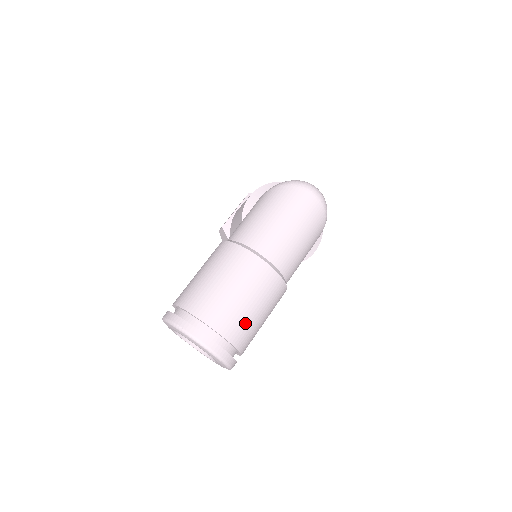
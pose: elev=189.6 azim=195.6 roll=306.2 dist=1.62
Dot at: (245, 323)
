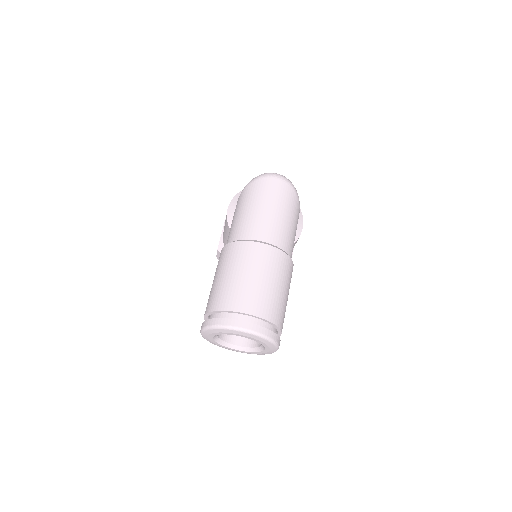
Dot at: (271, 299)
